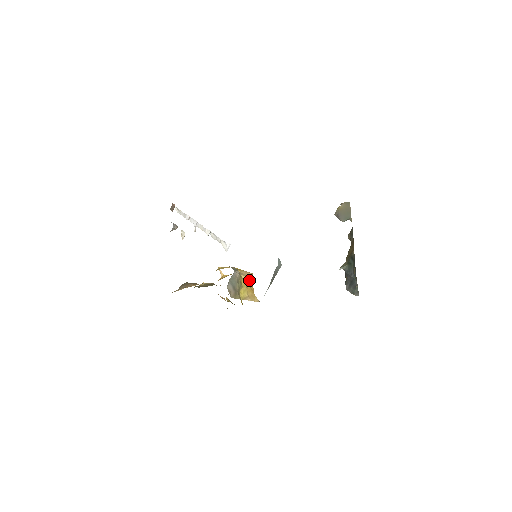
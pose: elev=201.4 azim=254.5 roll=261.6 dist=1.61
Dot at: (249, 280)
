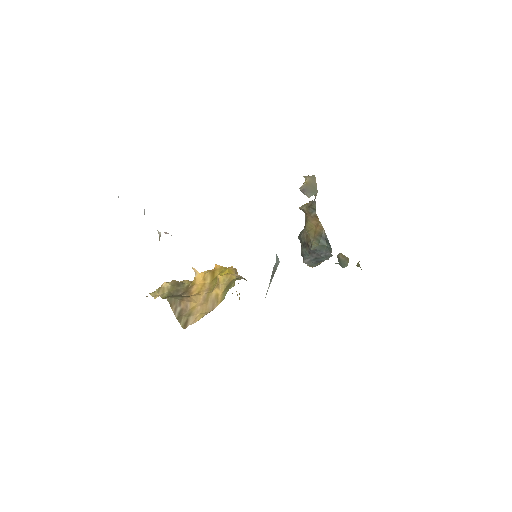
Dot at: occluded
